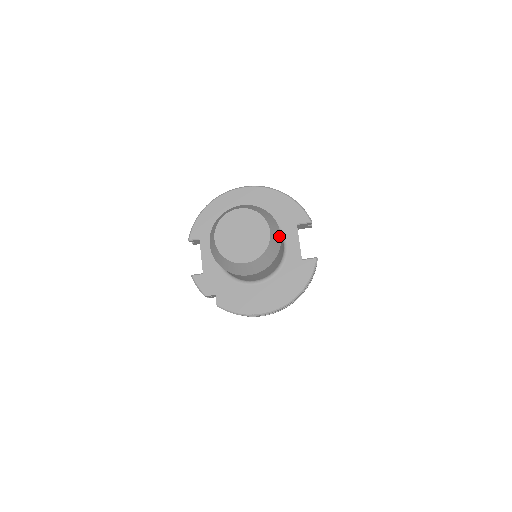
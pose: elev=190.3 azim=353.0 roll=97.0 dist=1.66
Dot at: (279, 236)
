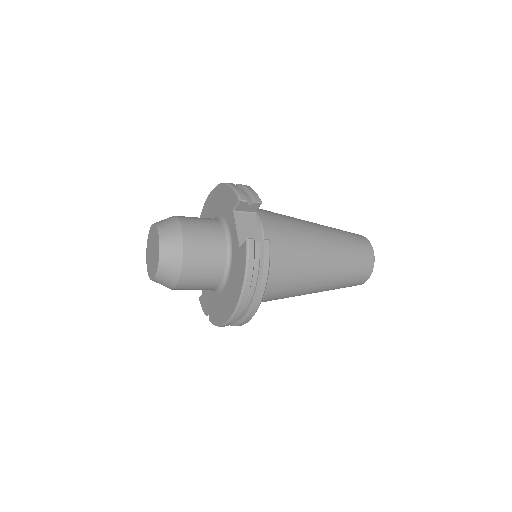
Dot at: (179, 237)
